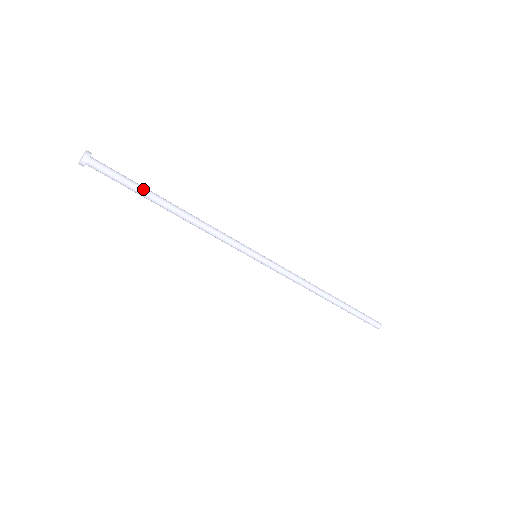
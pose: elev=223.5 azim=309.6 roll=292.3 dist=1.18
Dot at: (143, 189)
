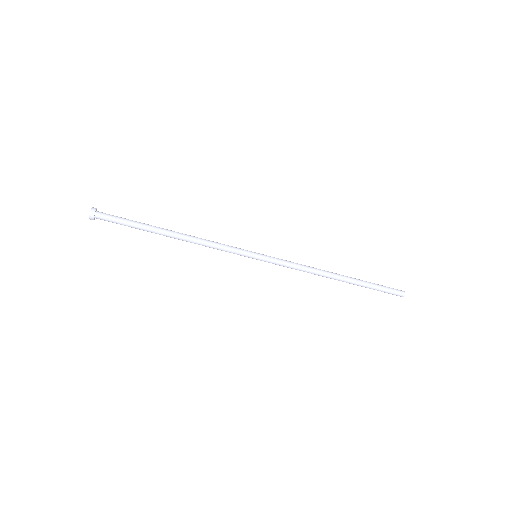
Dot at: (142, 227)
